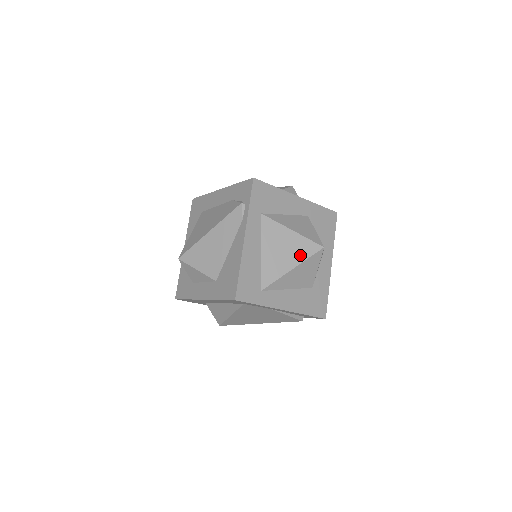
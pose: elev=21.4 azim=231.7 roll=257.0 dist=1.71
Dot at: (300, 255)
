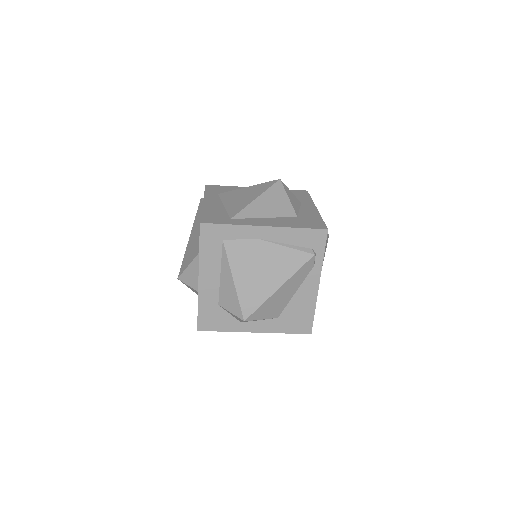
Dot at: (260, 191)
